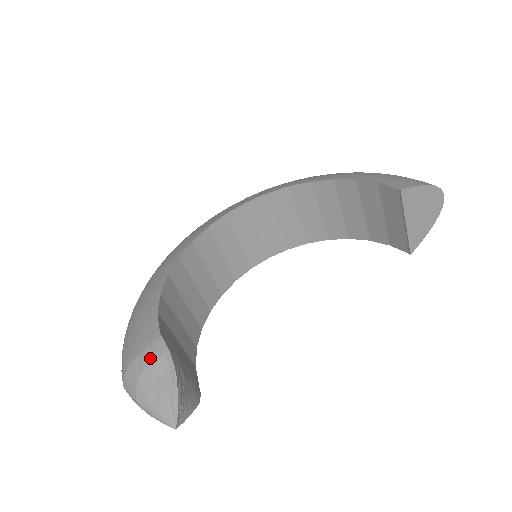
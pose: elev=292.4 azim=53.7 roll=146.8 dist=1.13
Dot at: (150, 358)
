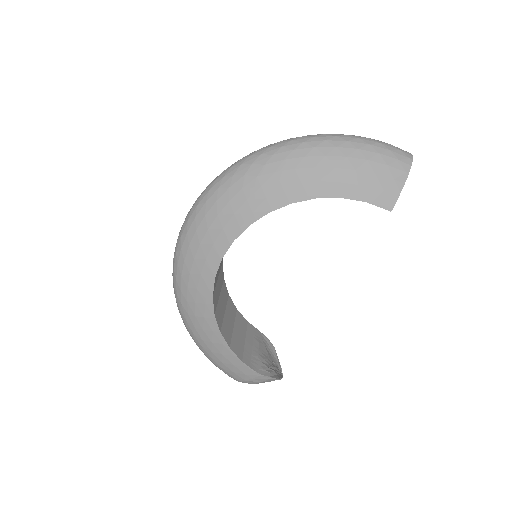
Dot at: (259, 381)
